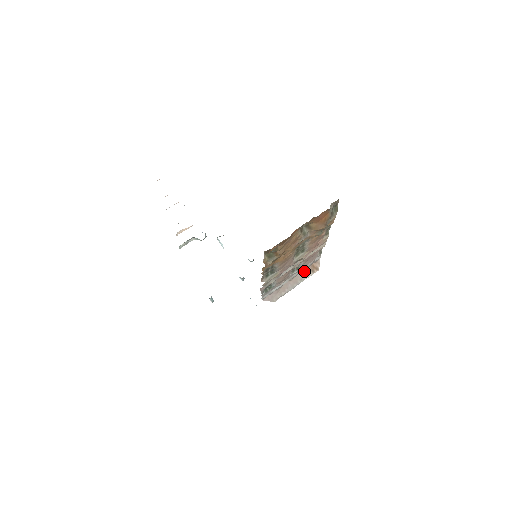
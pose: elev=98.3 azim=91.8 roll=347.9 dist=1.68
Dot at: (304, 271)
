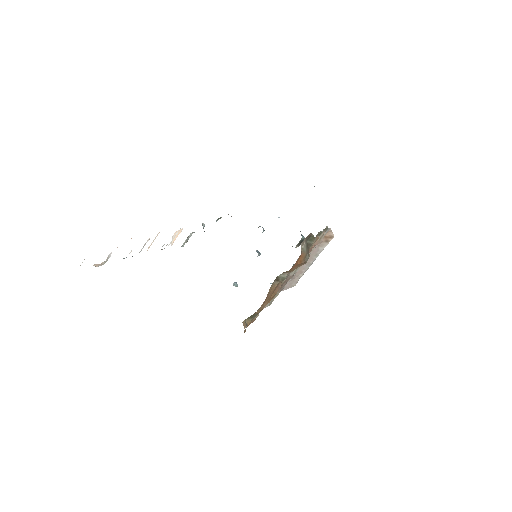
Dot at: (316, 246)
